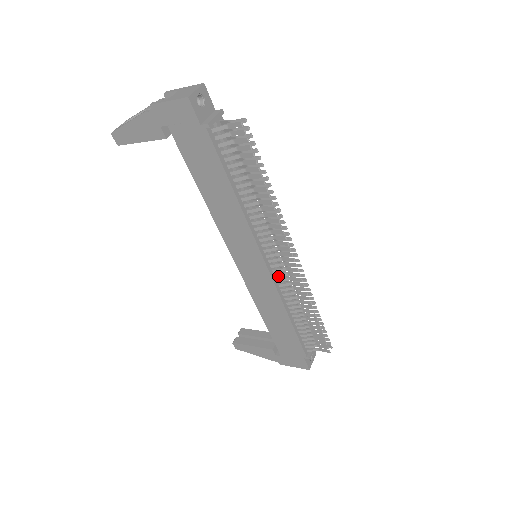
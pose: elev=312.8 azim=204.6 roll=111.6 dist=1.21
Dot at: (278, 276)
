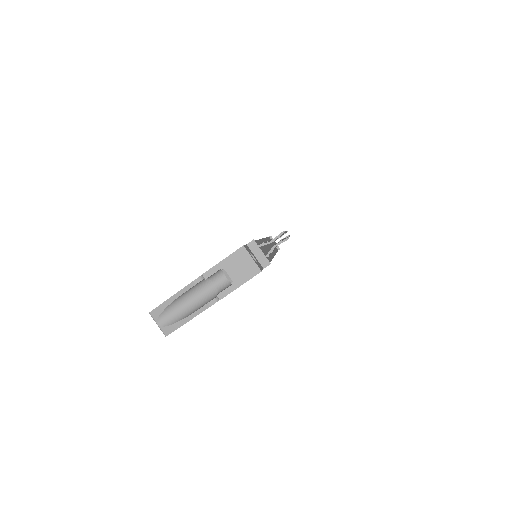
Dot at: occluded
